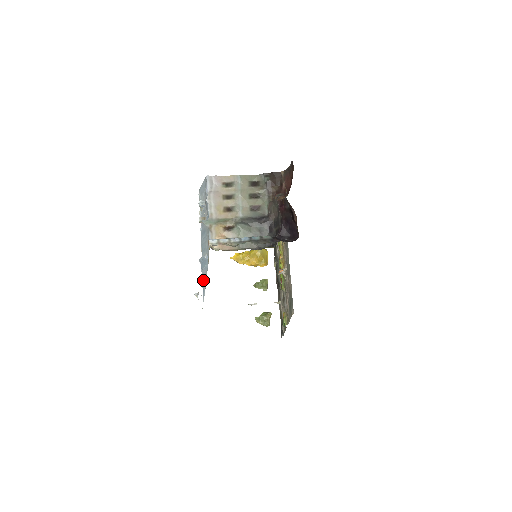
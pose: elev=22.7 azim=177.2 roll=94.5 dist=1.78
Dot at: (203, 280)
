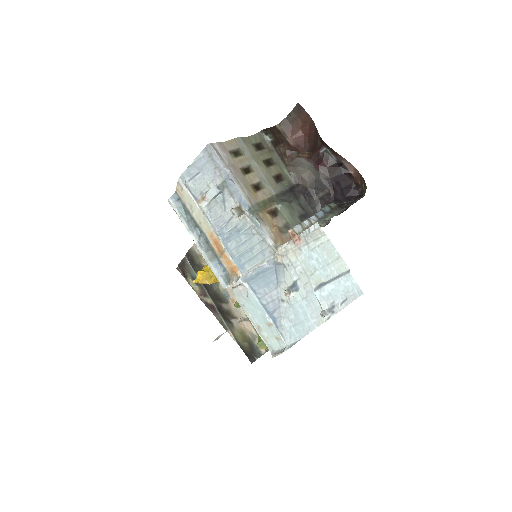
Dot at: (268, 304)
